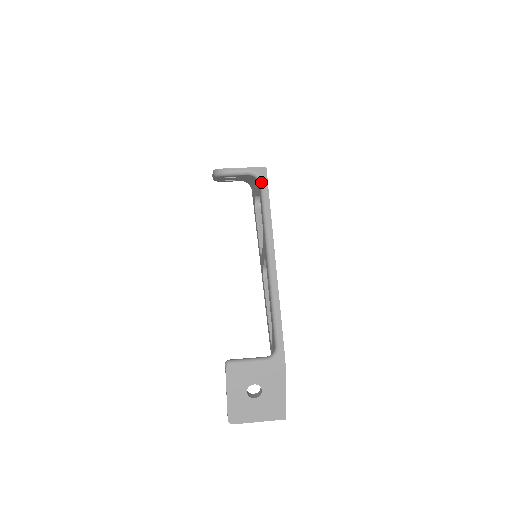
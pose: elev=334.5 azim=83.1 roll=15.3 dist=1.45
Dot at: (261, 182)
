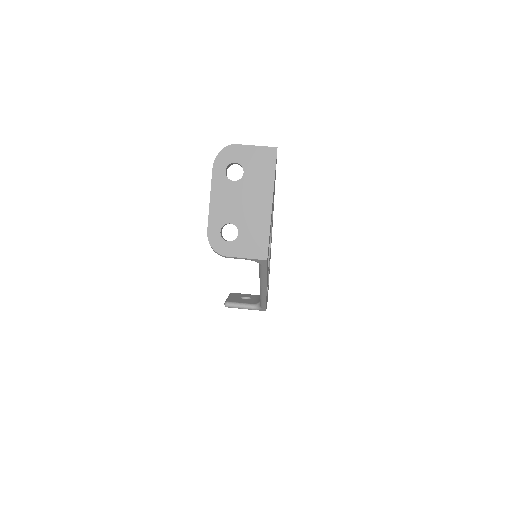
Dot at: (260, 265)
